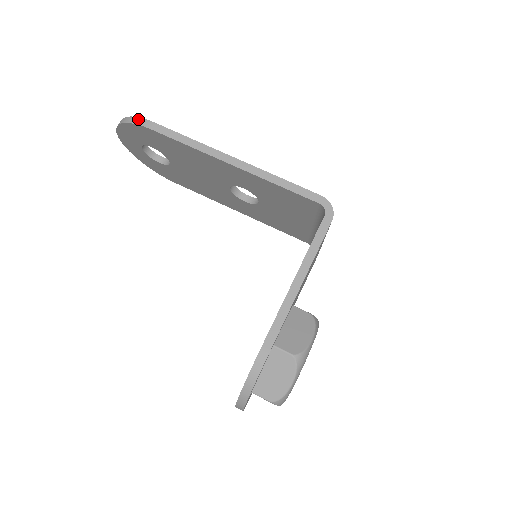
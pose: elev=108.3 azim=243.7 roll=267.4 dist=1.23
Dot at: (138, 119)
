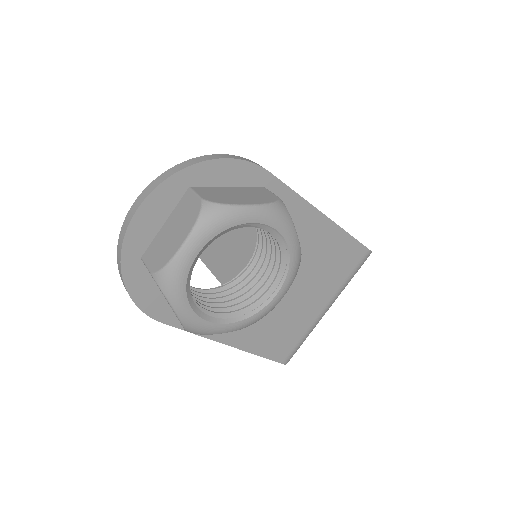
Dot at: occluded
